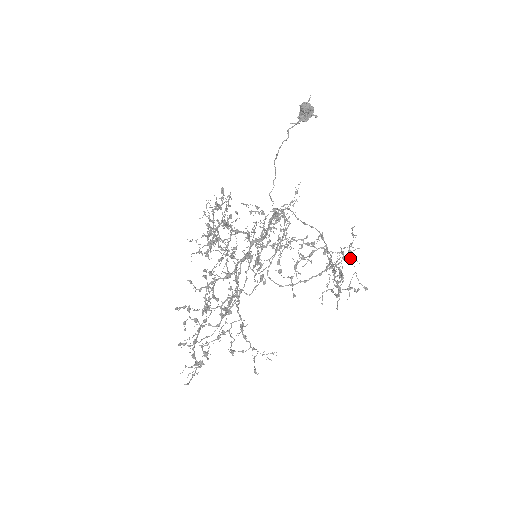
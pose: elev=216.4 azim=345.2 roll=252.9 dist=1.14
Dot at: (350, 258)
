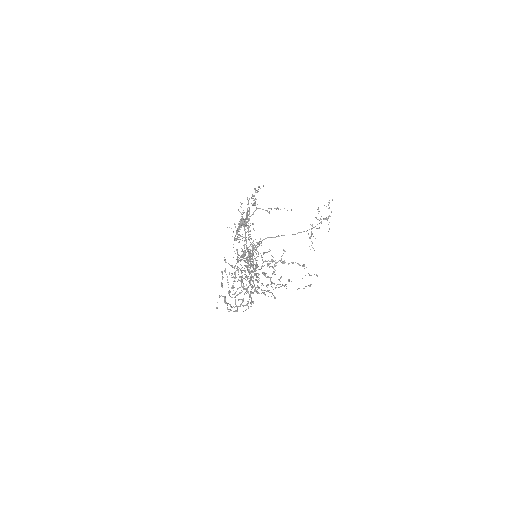
Dot at: (313, 236)
